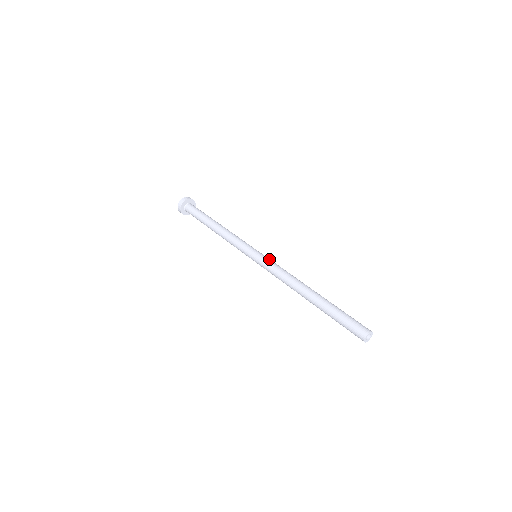
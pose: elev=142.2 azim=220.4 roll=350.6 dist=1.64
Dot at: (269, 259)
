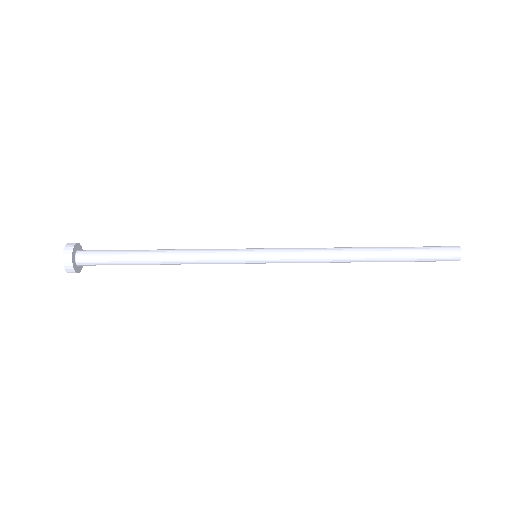
Dot at: (280, 248)
